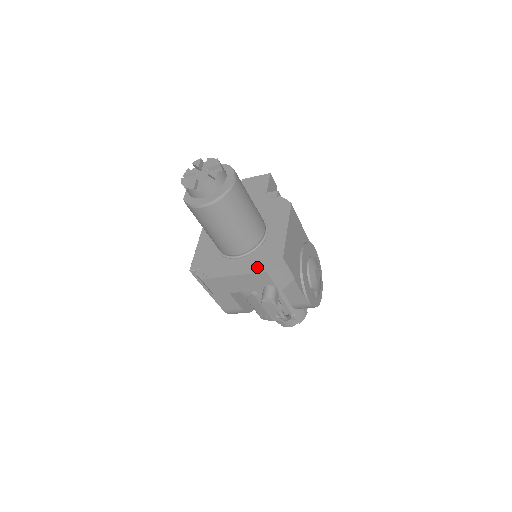
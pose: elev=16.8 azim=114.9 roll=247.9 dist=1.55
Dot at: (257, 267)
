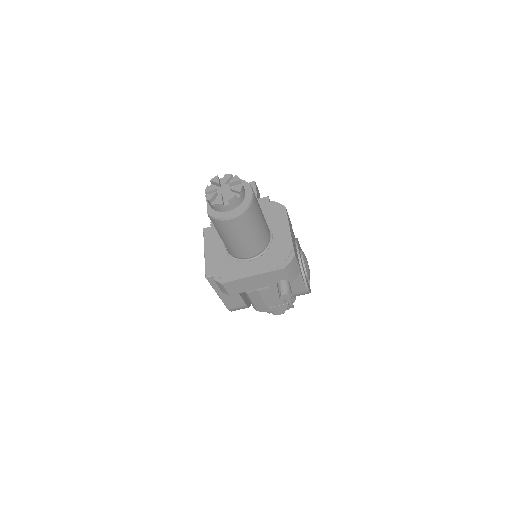
Dot at: (274, 265)
